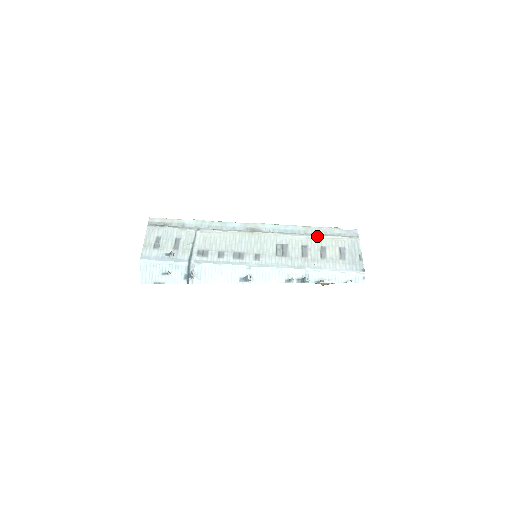
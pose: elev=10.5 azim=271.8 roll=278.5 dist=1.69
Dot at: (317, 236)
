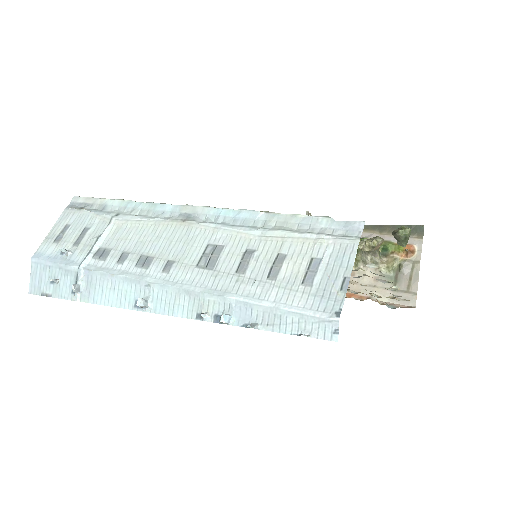
Dot at: (280, 232)
